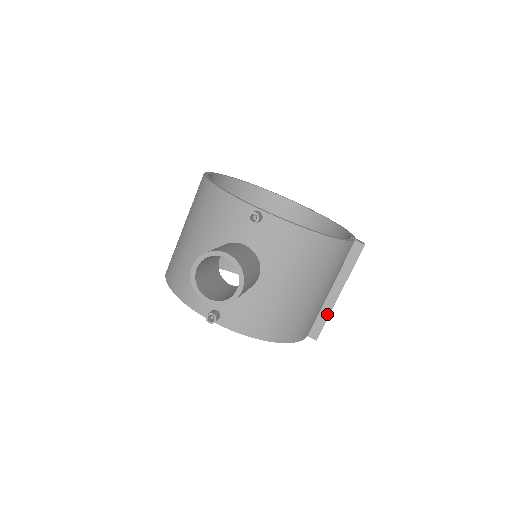
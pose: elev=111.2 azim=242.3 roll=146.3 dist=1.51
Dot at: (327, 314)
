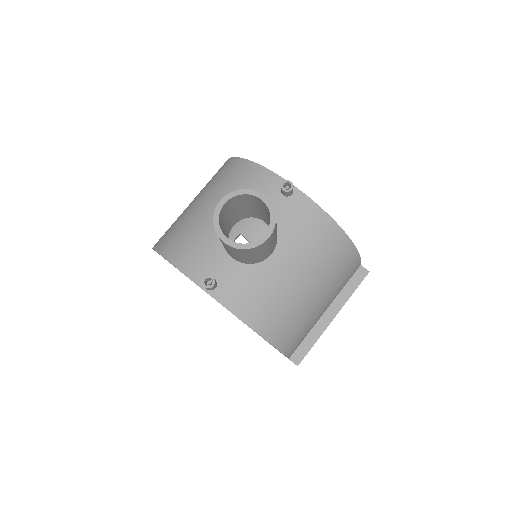
Dot at: (316, 337)
